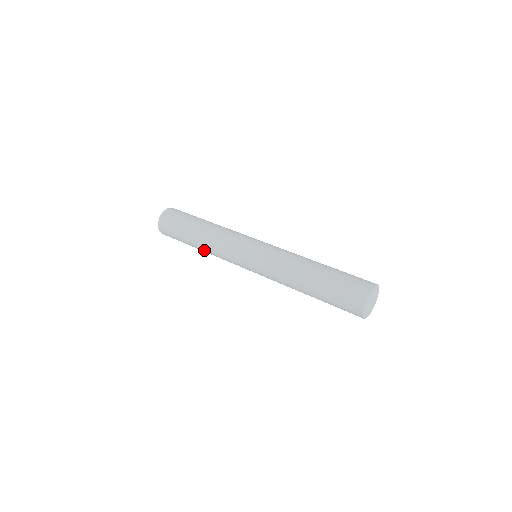
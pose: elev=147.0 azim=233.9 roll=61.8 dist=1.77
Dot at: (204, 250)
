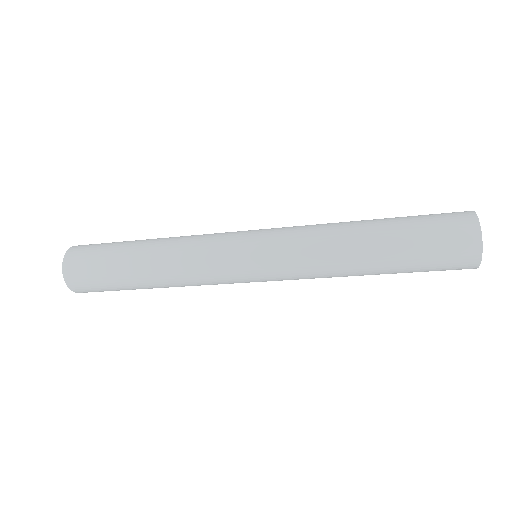
Dot at: (160, 274)
